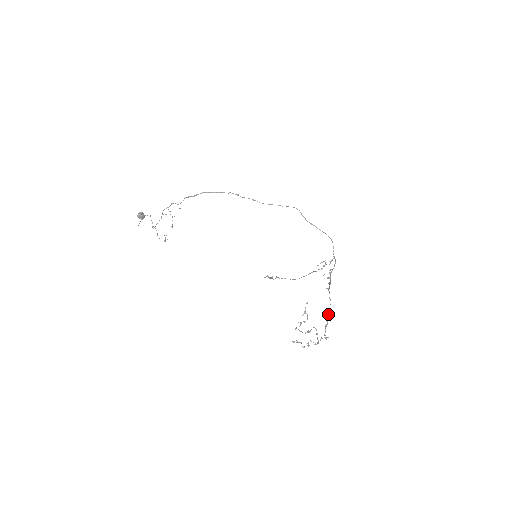
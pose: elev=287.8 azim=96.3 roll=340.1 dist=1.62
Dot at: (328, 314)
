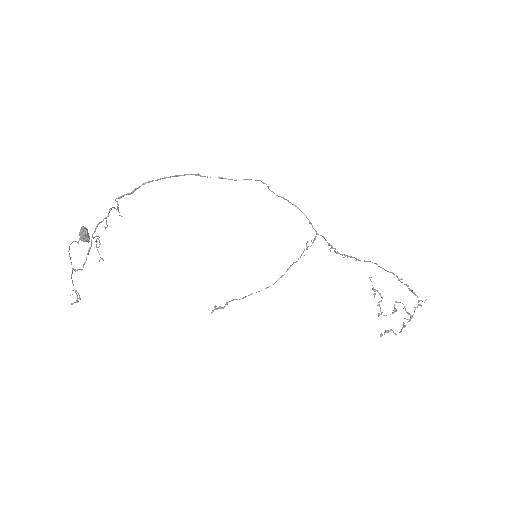
Dot at: (398, 279)
